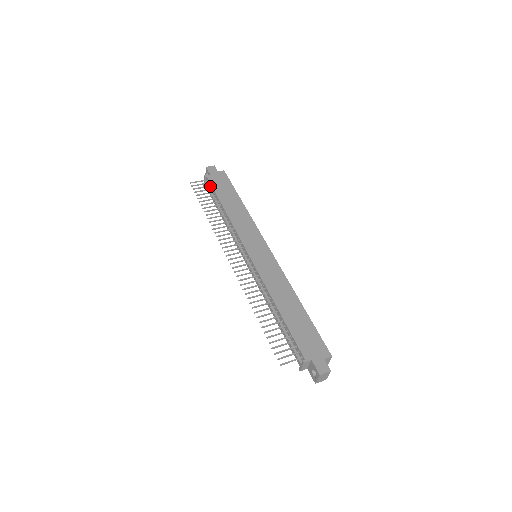
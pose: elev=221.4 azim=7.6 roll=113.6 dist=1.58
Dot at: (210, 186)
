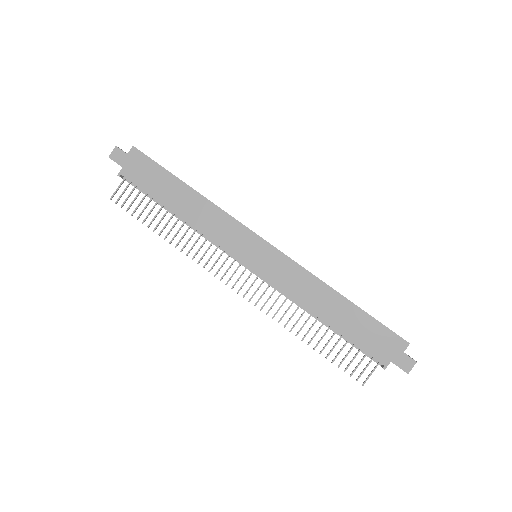
Dot at: (136, 186)
